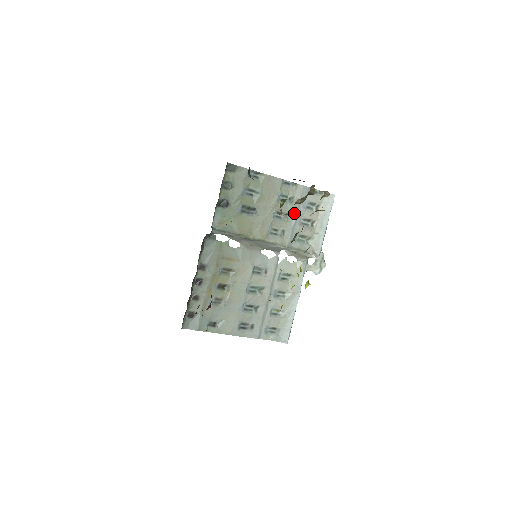
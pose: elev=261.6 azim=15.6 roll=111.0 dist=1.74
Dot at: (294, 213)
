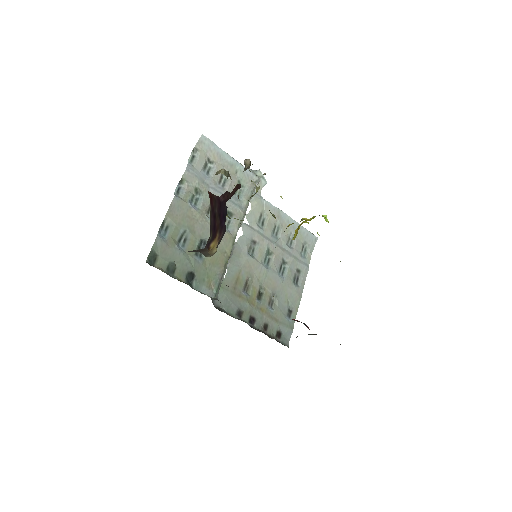
Dot at: (212, 193)
